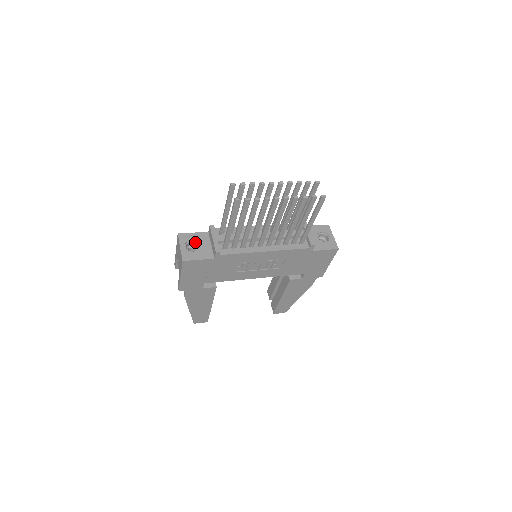
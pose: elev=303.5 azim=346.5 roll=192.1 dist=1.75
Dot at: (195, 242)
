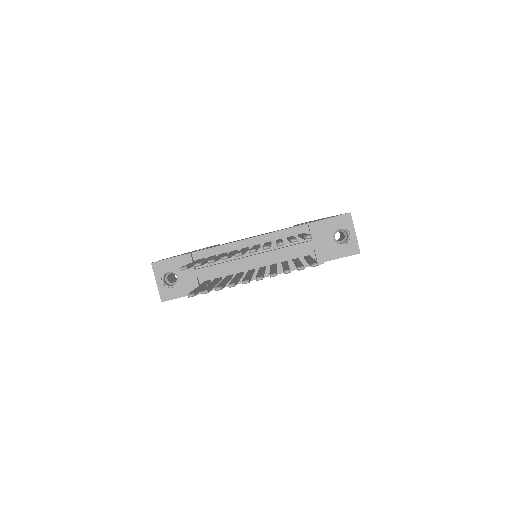
Dot at: (173, 272)
